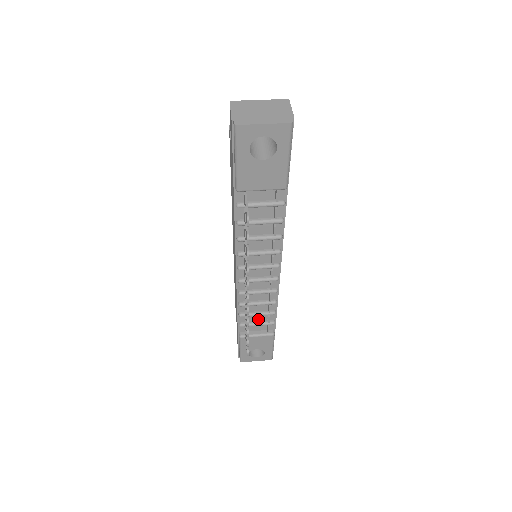
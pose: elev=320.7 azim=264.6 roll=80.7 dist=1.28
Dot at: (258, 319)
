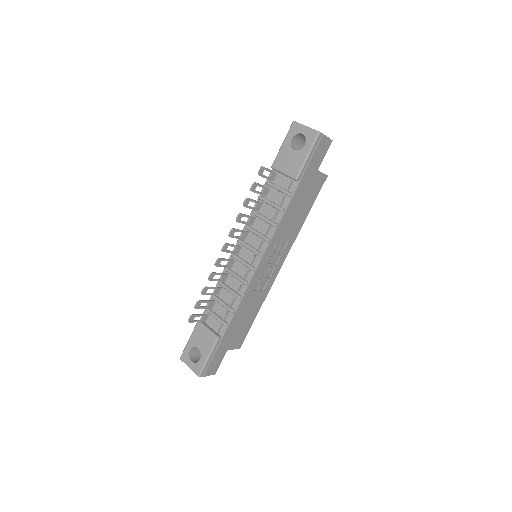
Dot at: (220, 313)
